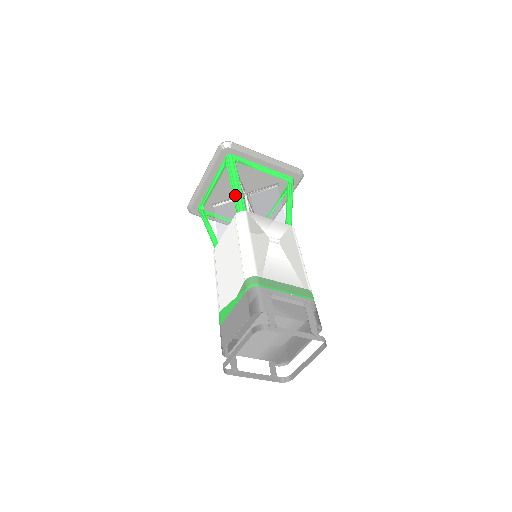
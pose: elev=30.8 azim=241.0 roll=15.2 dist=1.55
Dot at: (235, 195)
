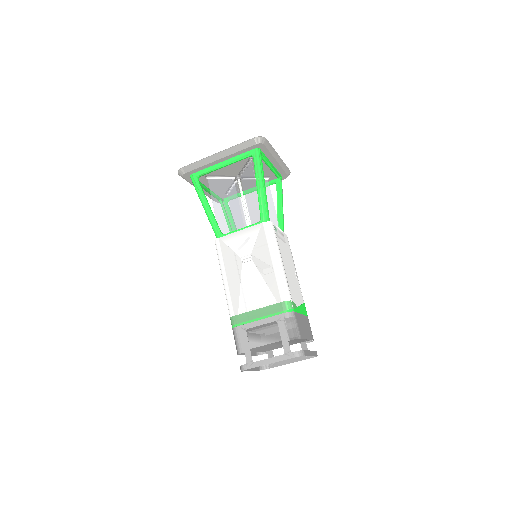
Dot at: (209, 221)
